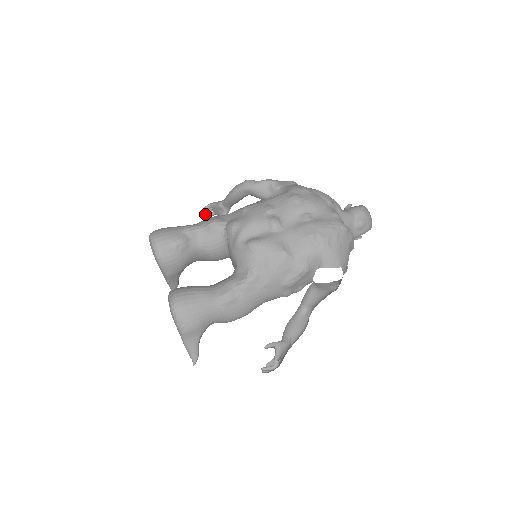
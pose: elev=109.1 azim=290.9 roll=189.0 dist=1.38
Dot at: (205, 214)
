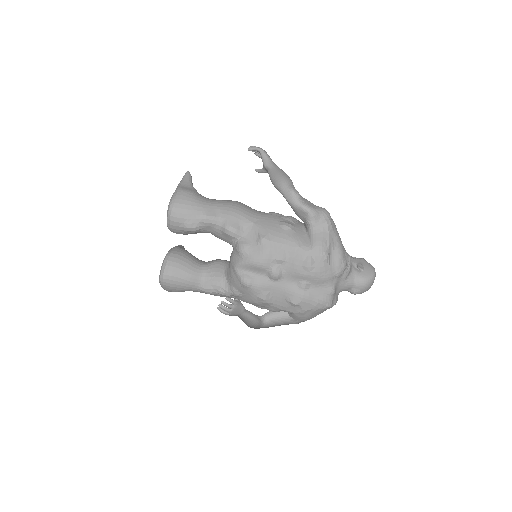
Dot at: occluded
